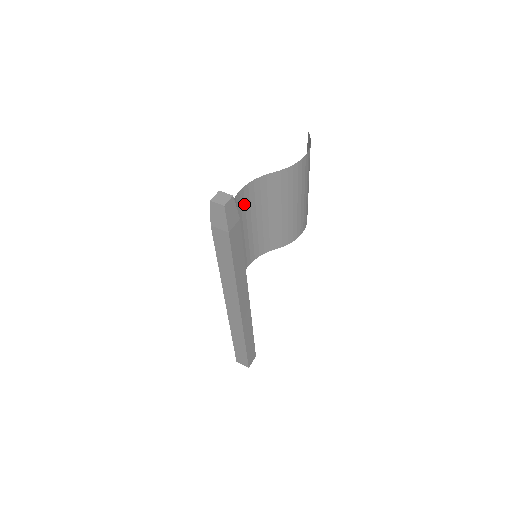
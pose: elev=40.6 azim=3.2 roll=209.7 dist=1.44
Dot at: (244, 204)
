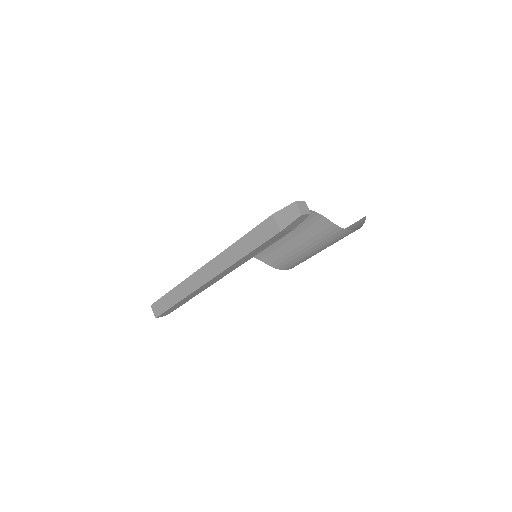
Dot at: occluded
